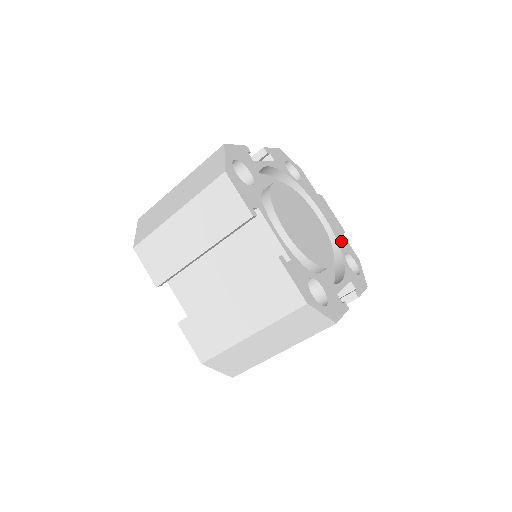
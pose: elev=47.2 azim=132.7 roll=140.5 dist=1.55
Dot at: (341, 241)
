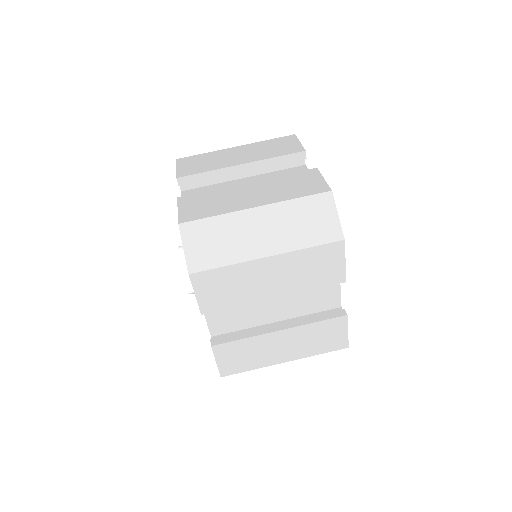
Dot at: occluded
